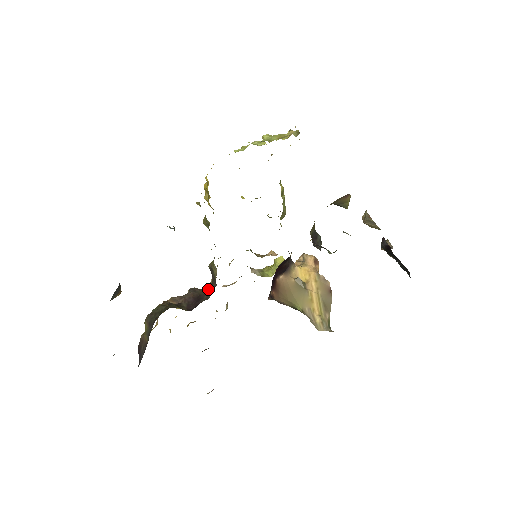
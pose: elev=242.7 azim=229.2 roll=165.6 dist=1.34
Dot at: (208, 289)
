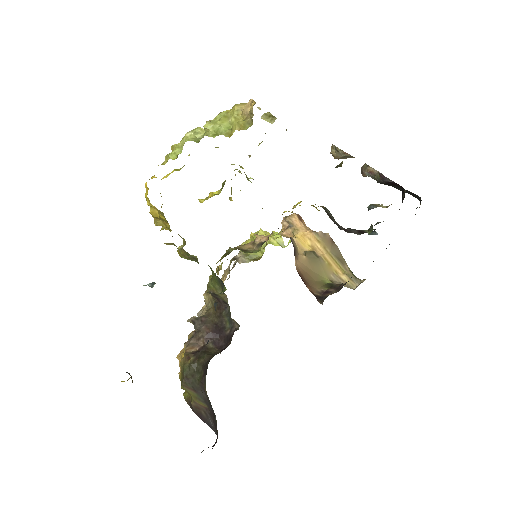
Dot at: (218, 312)
